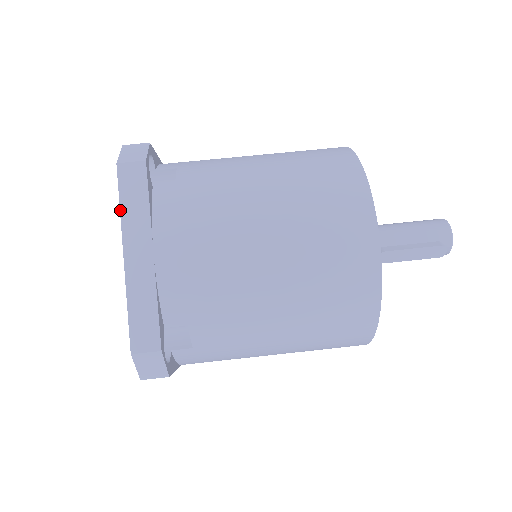
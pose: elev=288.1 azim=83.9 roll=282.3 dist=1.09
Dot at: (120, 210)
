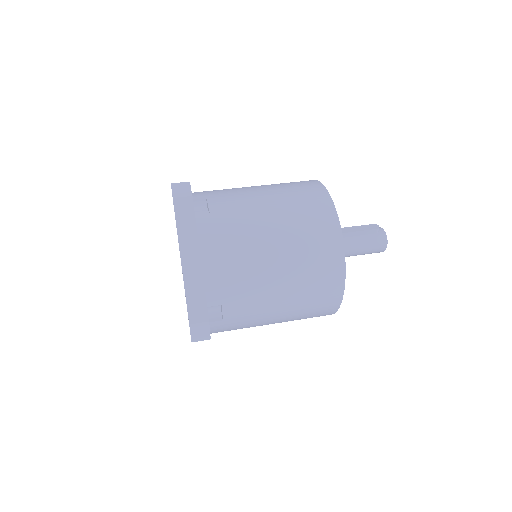
Dot at: occluded
